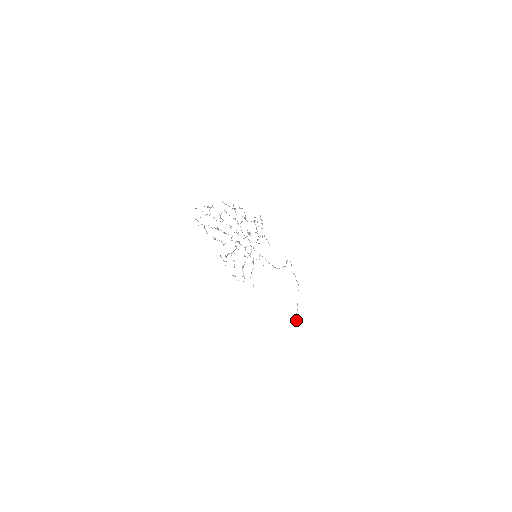
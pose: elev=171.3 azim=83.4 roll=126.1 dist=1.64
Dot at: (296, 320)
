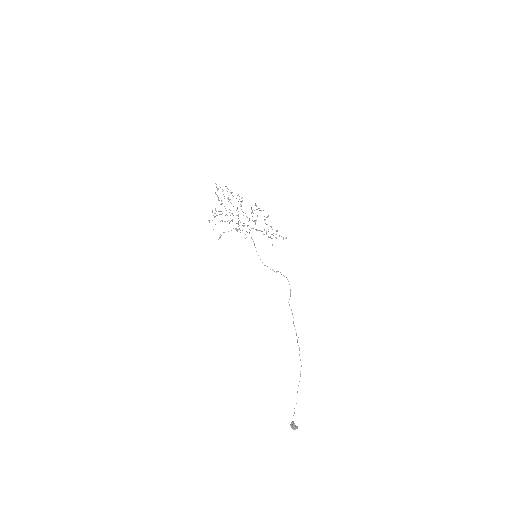
Dot at: (293, 423)
